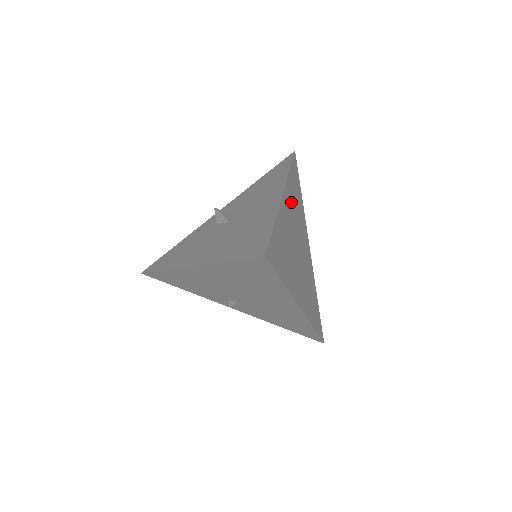
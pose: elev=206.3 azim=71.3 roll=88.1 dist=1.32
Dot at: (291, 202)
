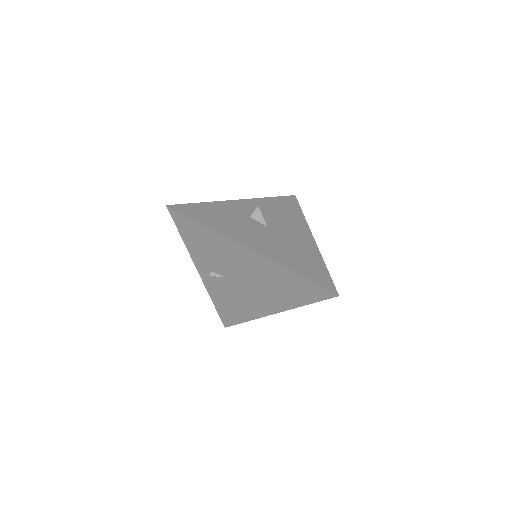
Dot at: occluded
